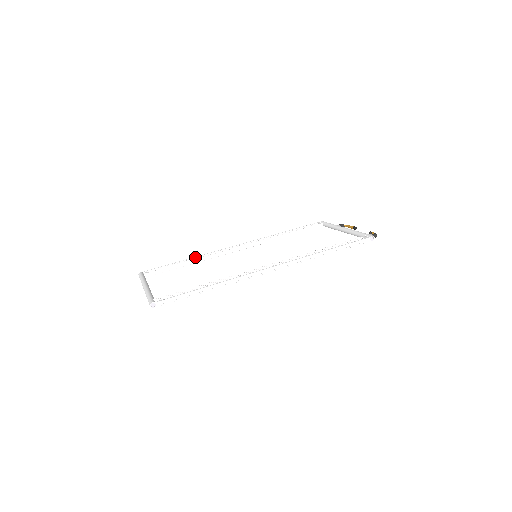
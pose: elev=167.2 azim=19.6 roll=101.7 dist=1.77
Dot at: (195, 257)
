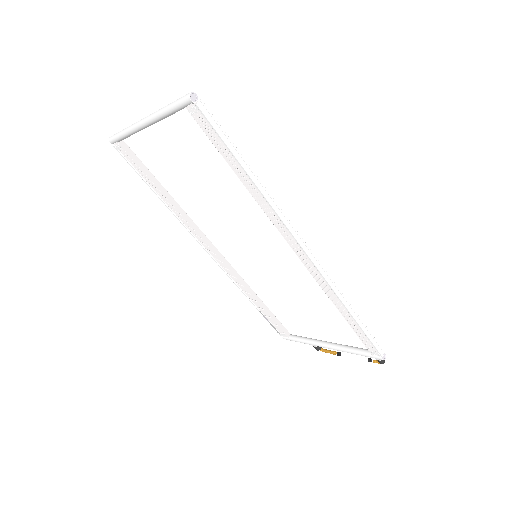
Dot at: occluded
